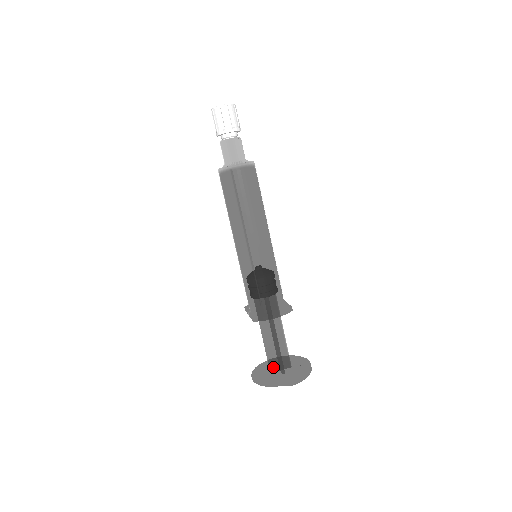
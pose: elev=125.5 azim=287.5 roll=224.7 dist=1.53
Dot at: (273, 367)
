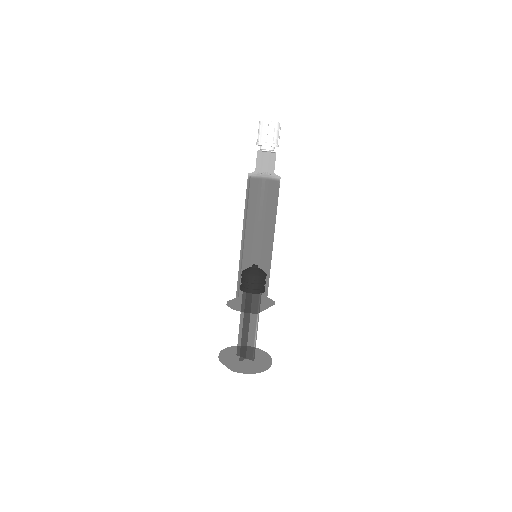
Dot at: occluded
